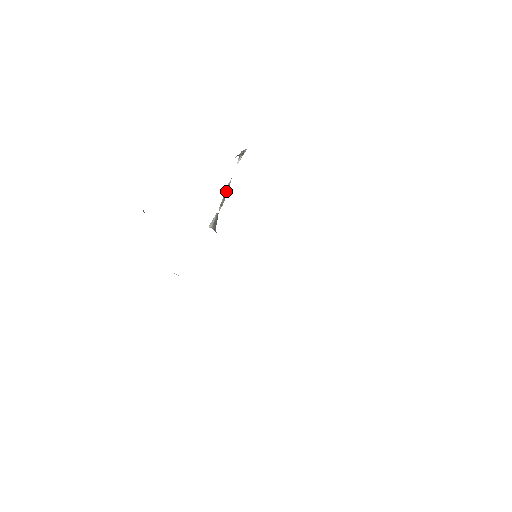
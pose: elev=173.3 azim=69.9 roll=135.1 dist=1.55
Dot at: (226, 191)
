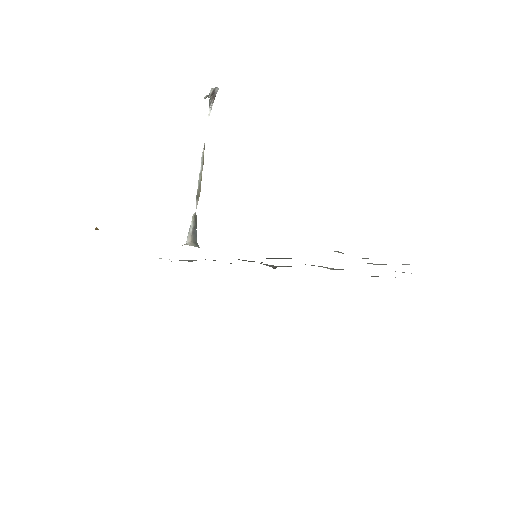
Dot at: (200, 171)
